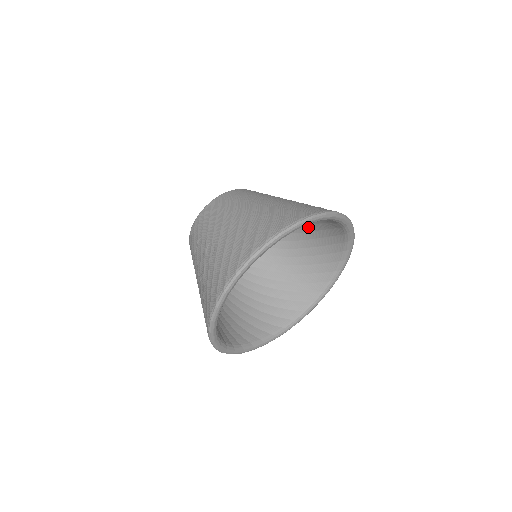
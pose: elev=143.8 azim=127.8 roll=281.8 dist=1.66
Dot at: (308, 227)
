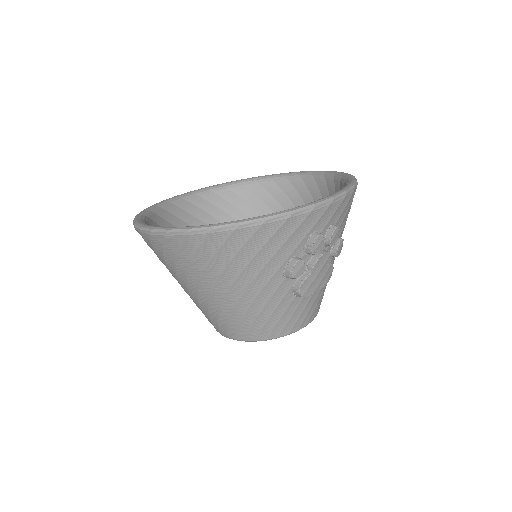
Dot at: occluded
